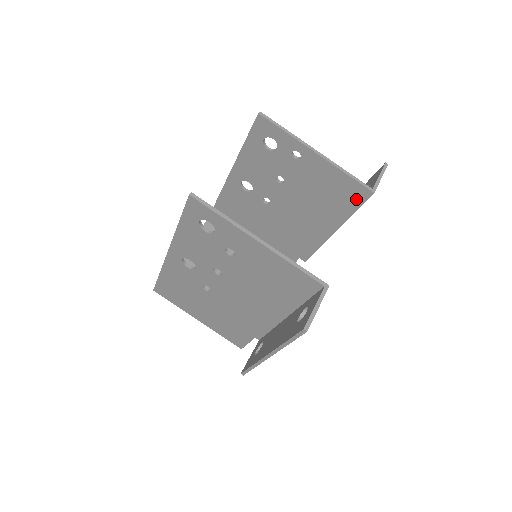
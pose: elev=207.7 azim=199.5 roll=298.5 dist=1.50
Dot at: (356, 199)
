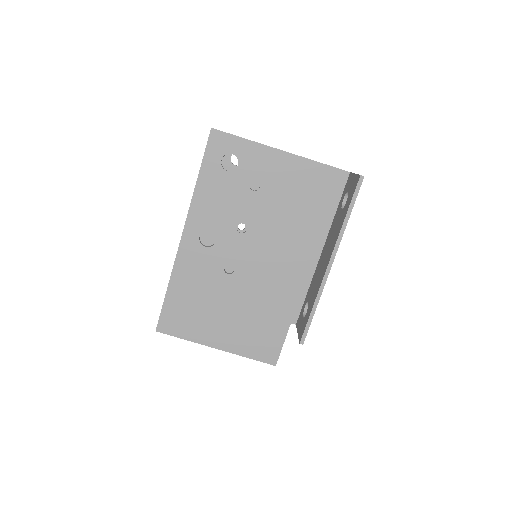
Dot at: occluded
